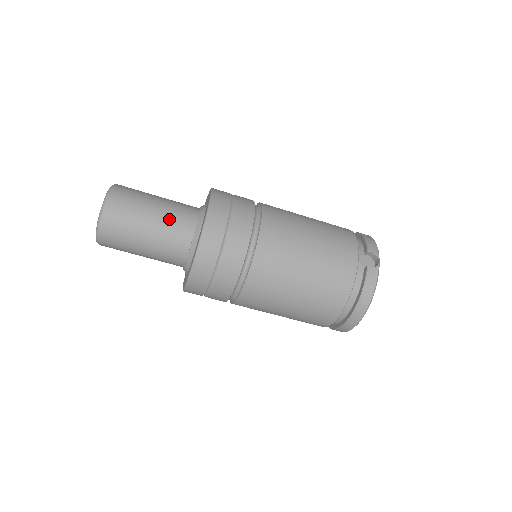
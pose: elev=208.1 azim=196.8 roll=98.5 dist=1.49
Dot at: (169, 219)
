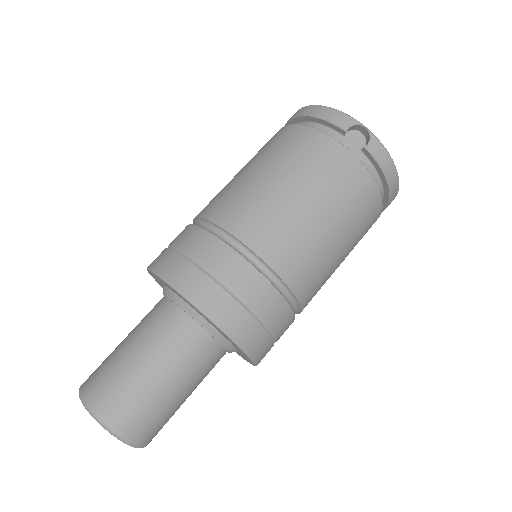
Dot at: (174, 356)
